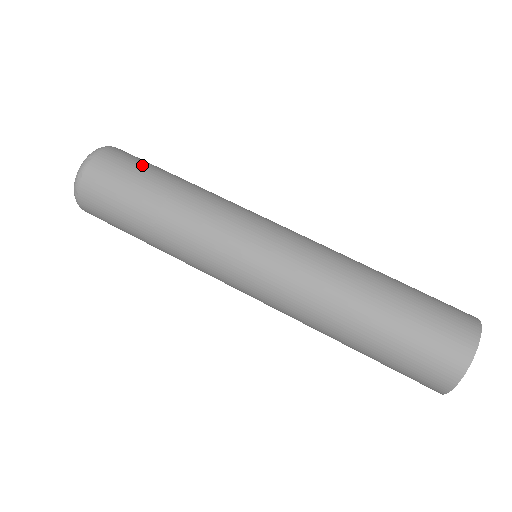
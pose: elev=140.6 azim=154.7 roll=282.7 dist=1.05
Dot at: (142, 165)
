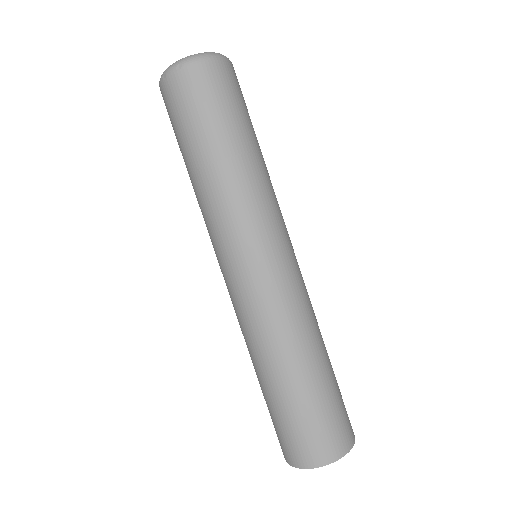
Dot at: (218, 108)
